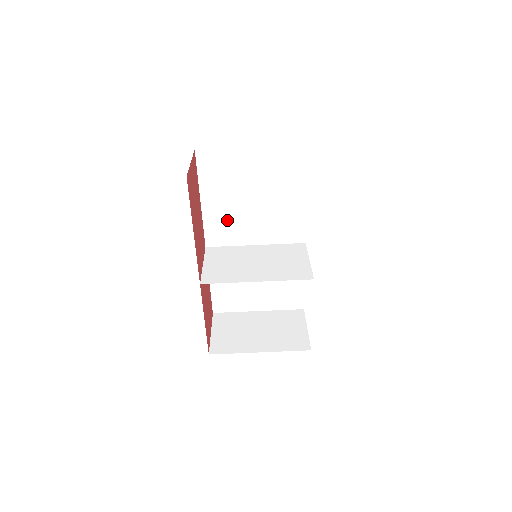
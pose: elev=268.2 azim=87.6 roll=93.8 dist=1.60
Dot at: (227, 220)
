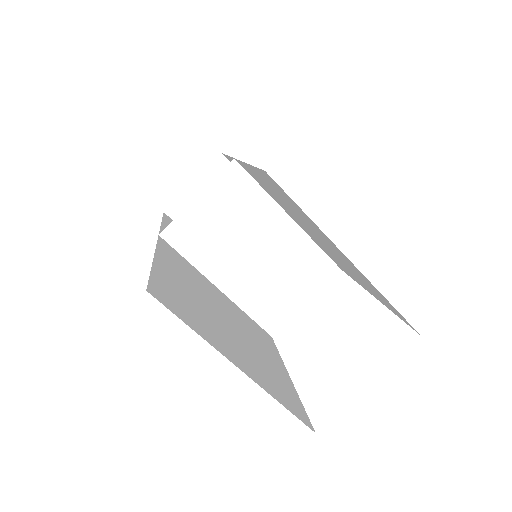
Dot at: (271, 192)
